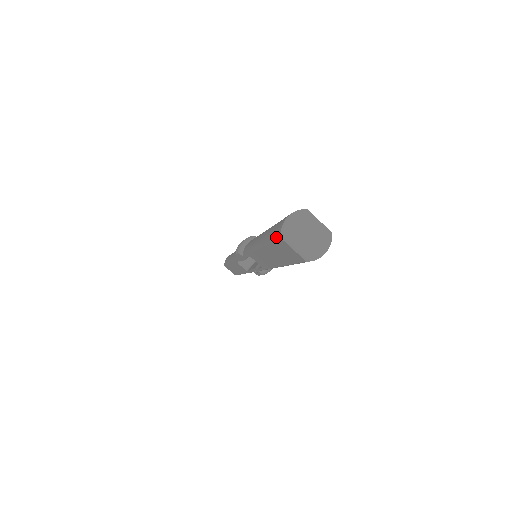
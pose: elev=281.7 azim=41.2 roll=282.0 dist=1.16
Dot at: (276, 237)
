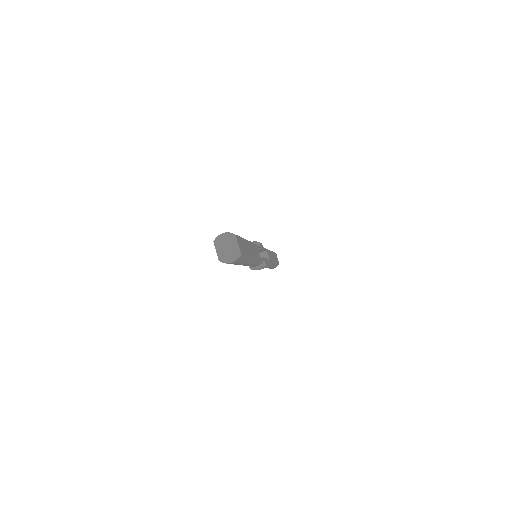
Dot at: occluded
